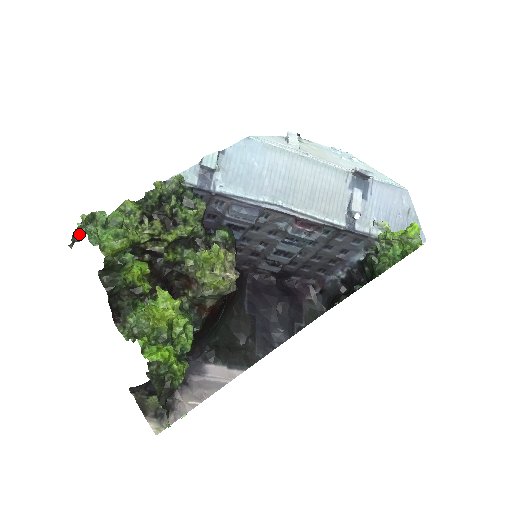
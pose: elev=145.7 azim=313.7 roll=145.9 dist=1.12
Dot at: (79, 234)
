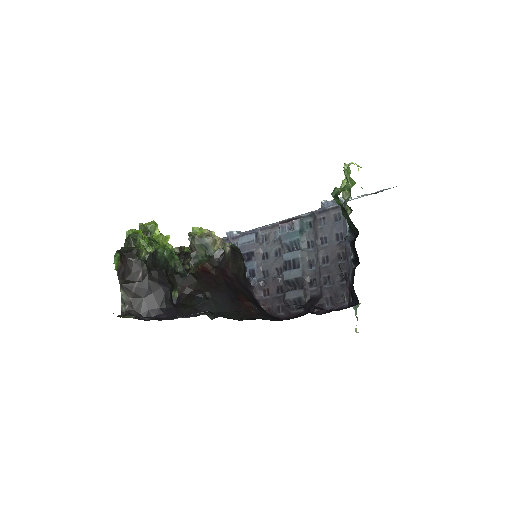
Dot at: occluded
